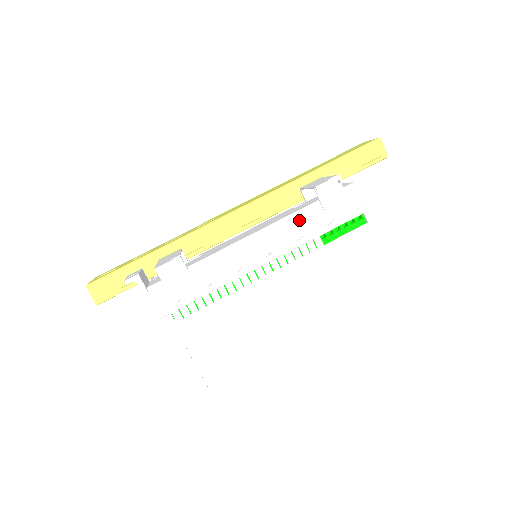
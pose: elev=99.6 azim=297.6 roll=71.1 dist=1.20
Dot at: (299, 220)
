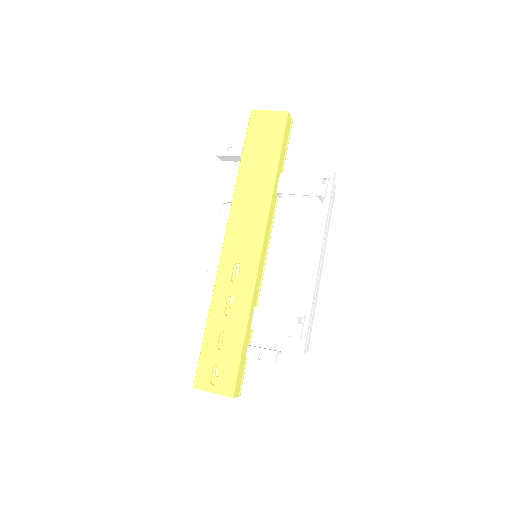
Dot at: (316, 222)
